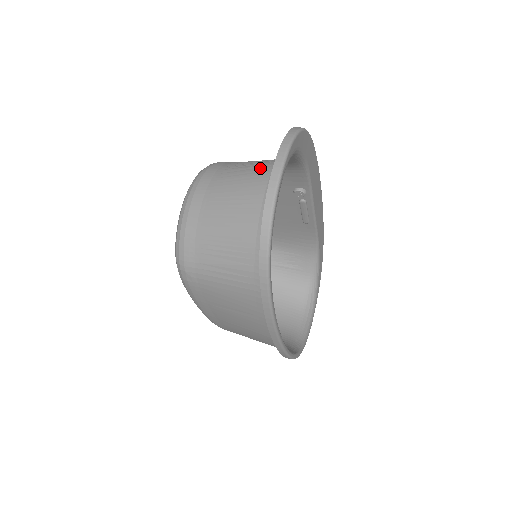
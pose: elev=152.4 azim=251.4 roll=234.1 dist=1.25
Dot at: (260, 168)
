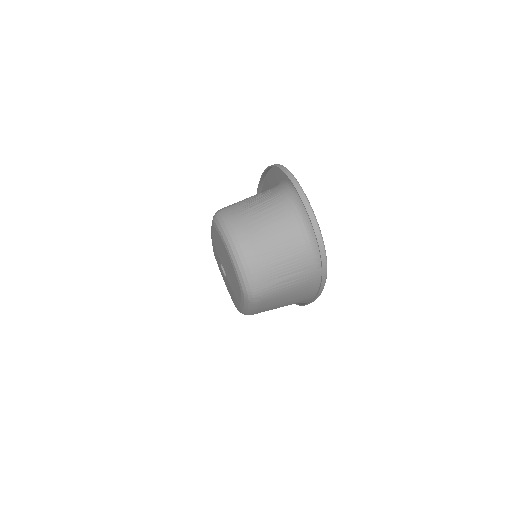
Dot at: (277, 207)
